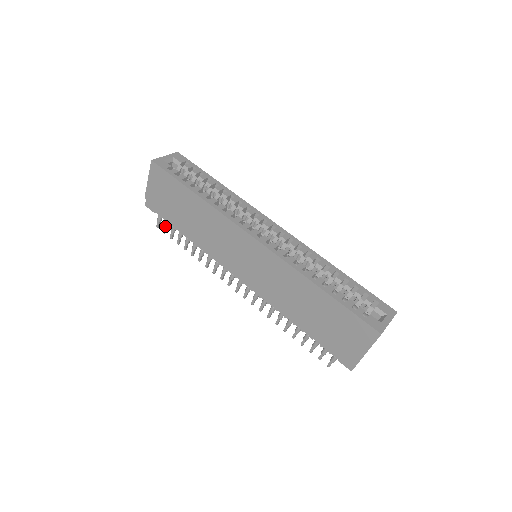
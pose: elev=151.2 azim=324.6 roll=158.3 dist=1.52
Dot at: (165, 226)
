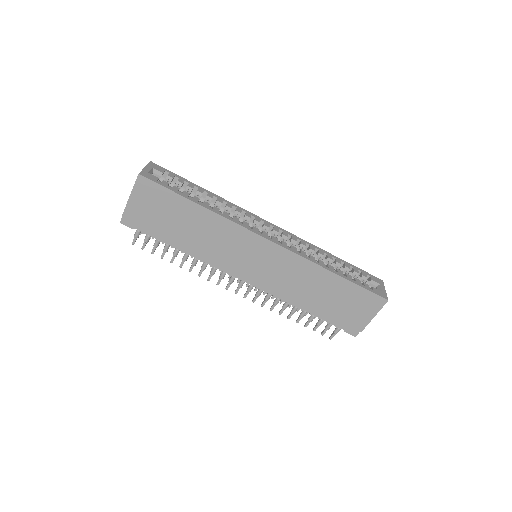
Dot at: (146, 242)
